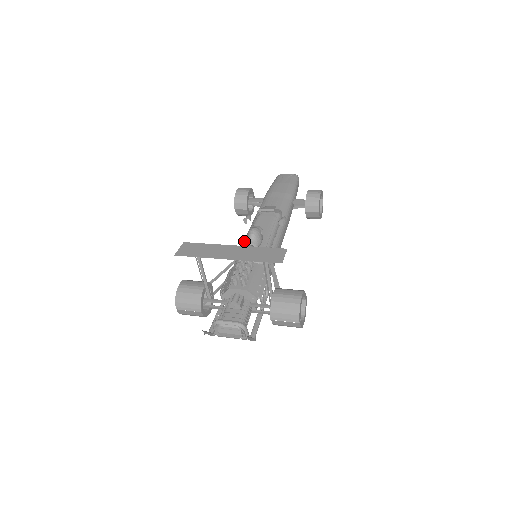
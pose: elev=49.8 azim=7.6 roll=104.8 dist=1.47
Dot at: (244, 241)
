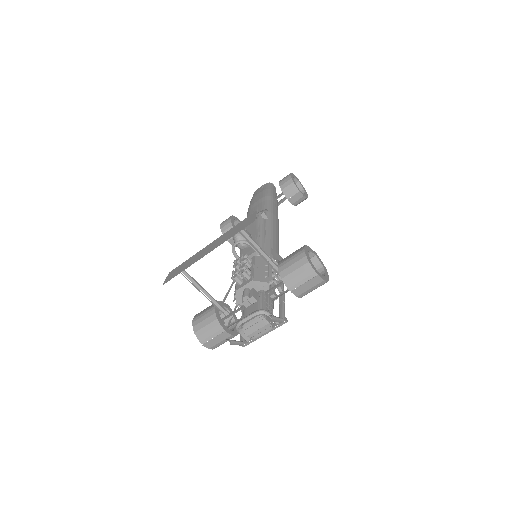
Dot at: occluded
